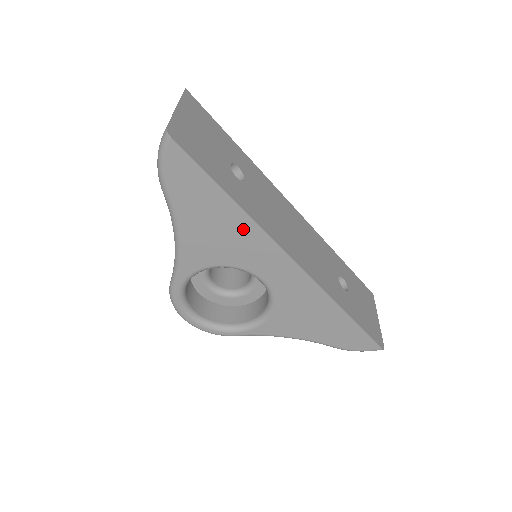
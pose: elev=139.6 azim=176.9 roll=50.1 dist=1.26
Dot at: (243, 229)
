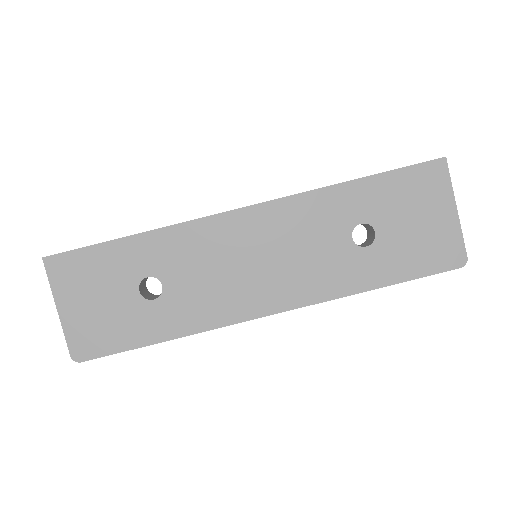
Dot at: occluded
